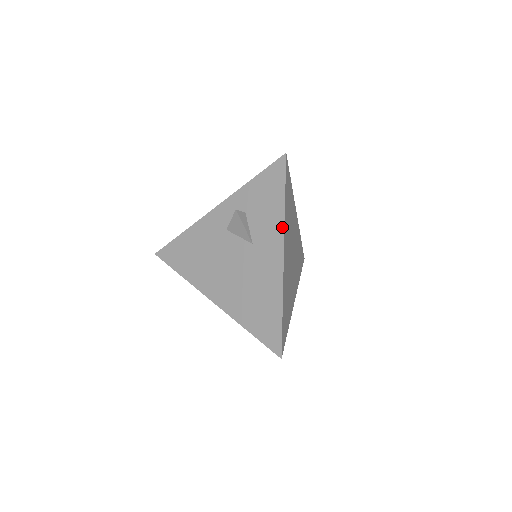
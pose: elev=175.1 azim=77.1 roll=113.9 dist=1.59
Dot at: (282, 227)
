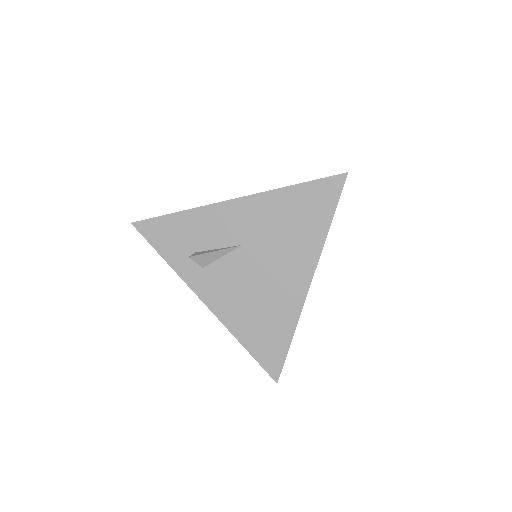
Dot at: occluded
